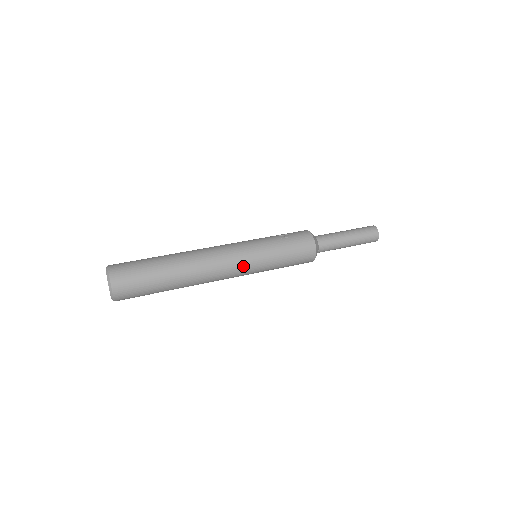
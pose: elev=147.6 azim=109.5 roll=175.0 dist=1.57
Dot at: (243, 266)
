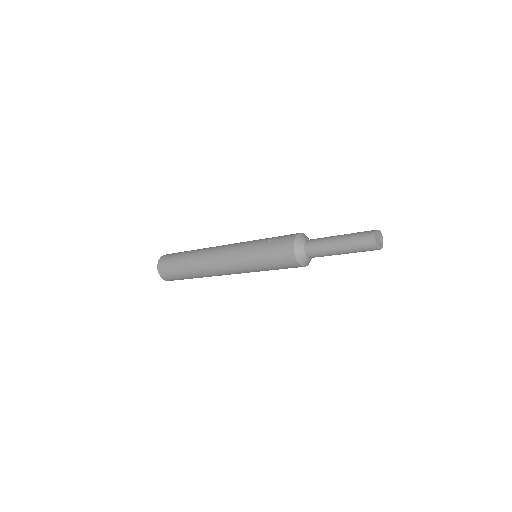
Dot at: (234, 265)
